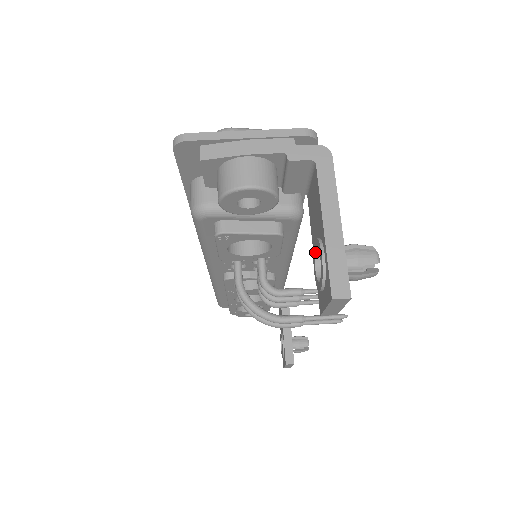
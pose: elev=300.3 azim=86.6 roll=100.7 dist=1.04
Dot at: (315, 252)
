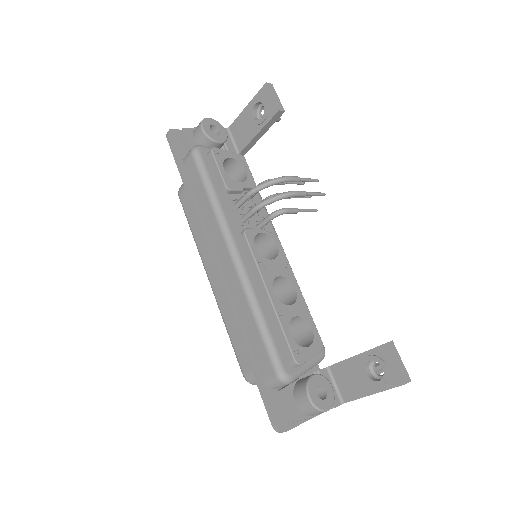
Dot at: (255, 120)
